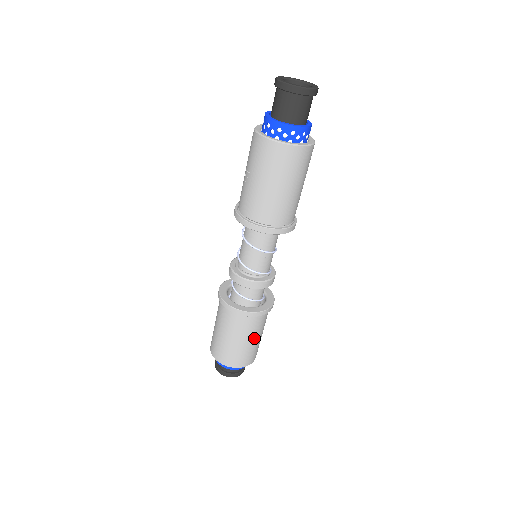
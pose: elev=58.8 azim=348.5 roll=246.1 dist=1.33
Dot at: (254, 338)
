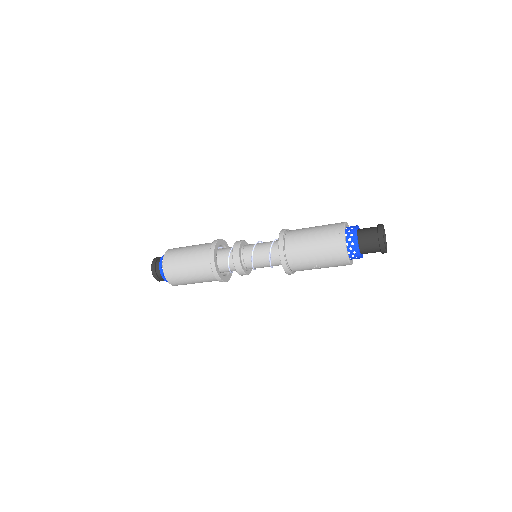
Dot at: occluded
